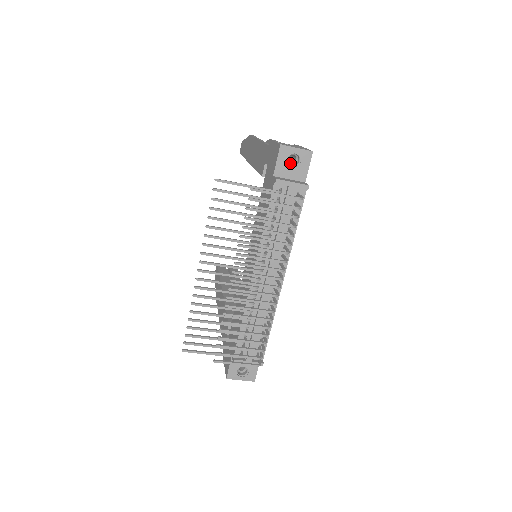
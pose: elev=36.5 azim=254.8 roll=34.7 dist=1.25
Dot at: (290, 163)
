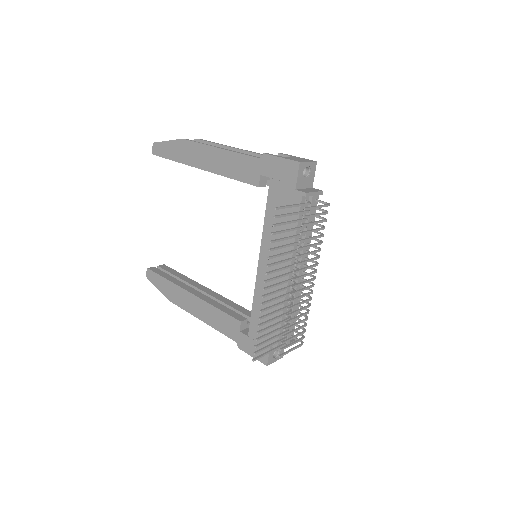
Dot at: occluded
